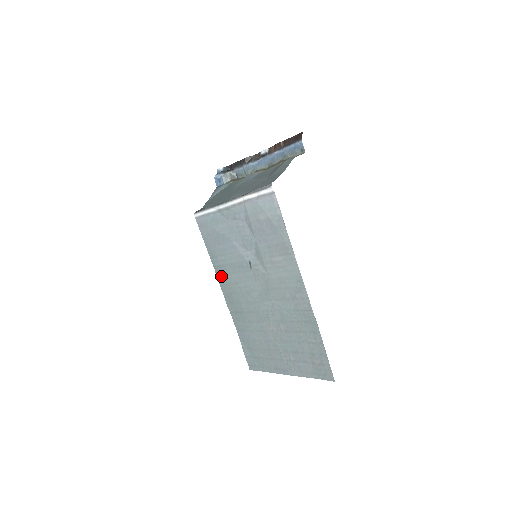
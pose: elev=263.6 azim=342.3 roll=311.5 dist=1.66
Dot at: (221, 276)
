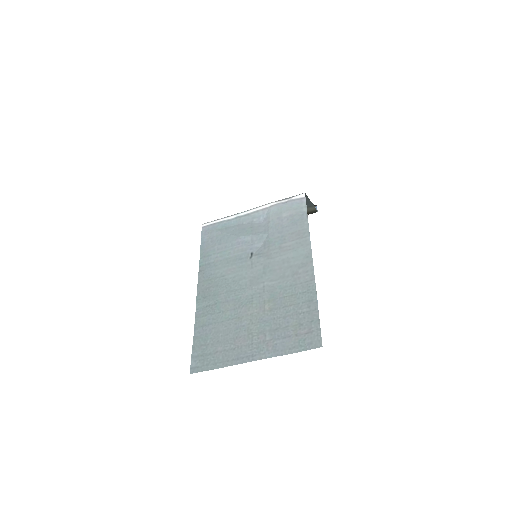
Dot at: (205, 273)
